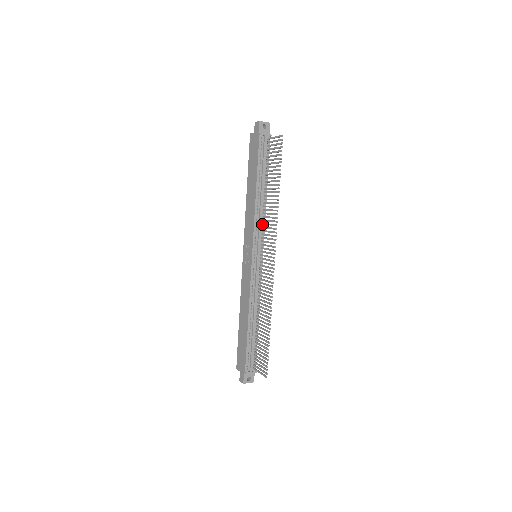
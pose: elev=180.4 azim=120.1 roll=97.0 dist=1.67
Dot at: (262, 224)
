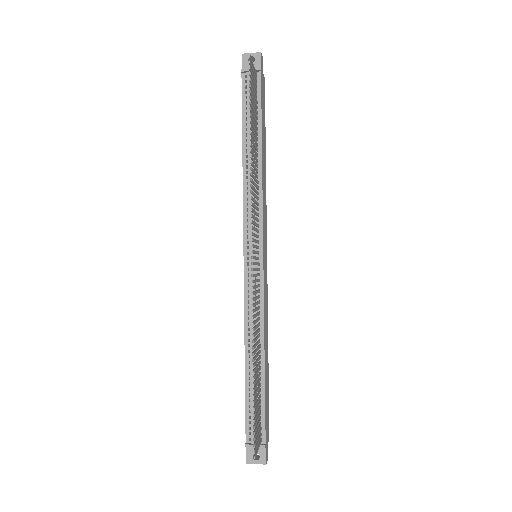
Dot at: (257, 205)
